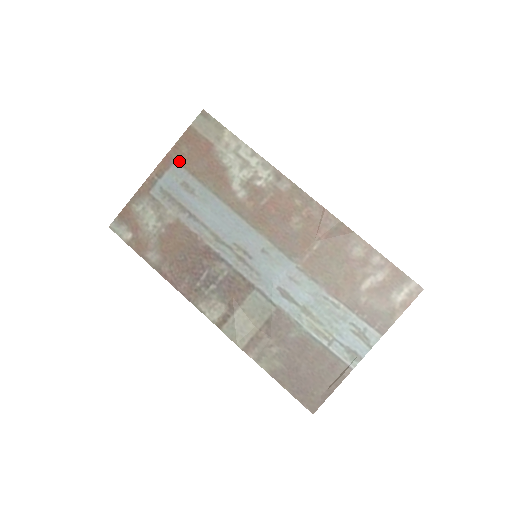
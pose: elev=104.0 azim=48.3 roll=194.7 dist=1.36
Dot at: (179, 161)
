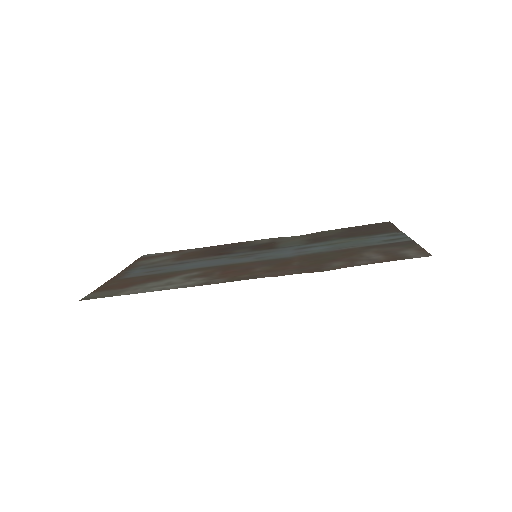
Dot at: (123, 279)
